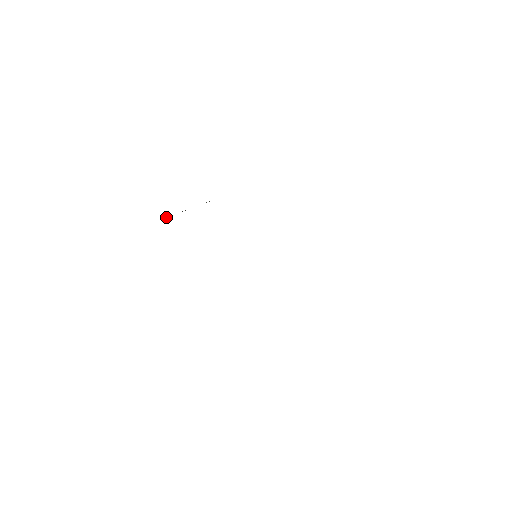
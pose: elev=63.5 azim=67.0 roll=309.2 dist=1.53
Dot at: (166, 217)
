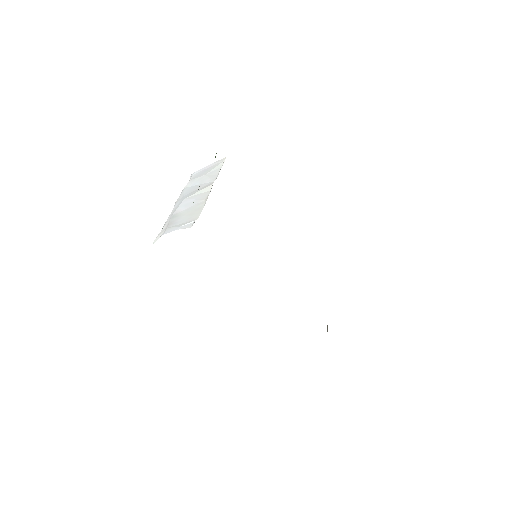
Dot at: occluded
